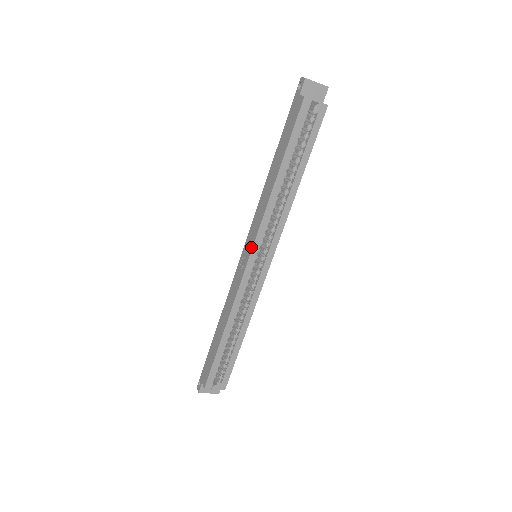
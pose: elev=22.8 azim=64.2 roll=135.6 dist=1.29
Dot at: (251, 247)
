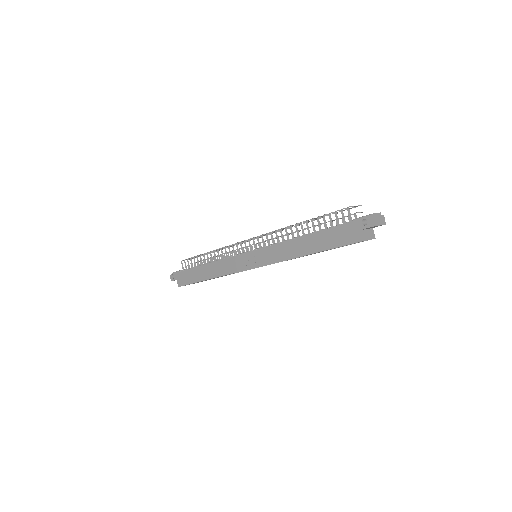
Dot at: (257, 265)
